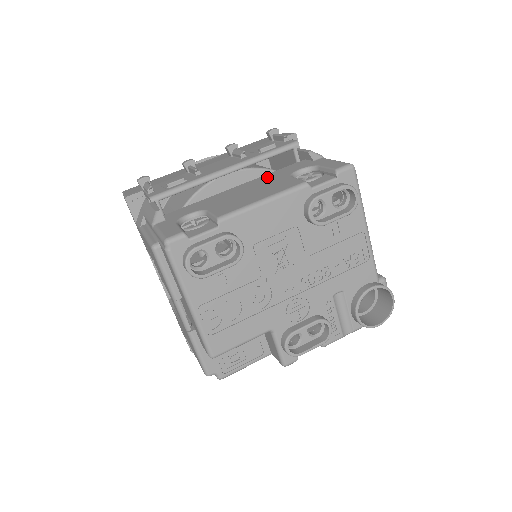
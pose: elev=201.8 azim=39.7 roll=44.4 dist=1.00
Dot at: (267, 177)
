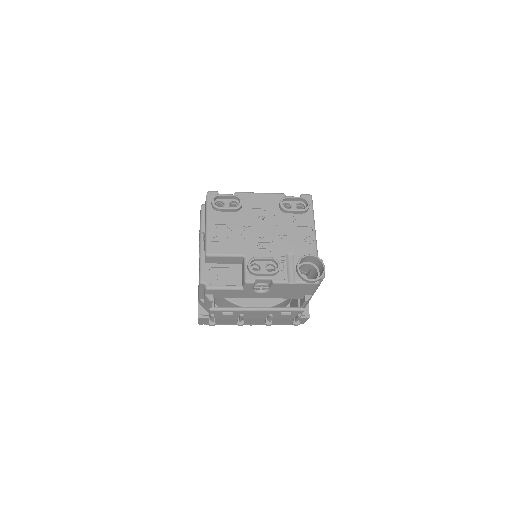
Dot at: occluded
